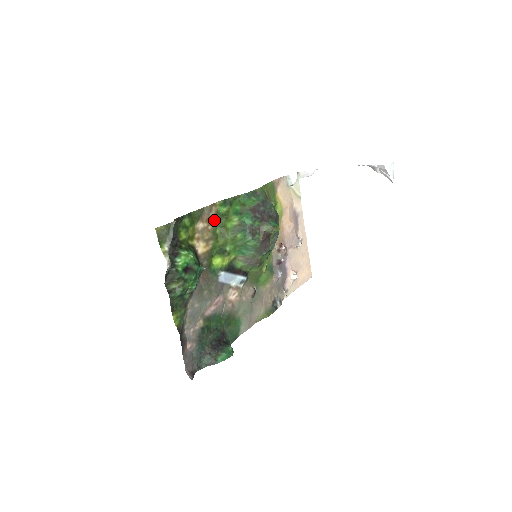
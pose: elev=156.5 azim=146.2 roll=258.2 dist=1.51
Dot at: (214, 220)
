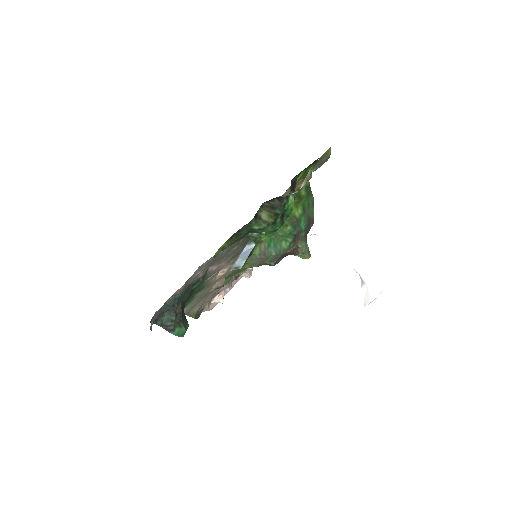
Dot at: occluded
